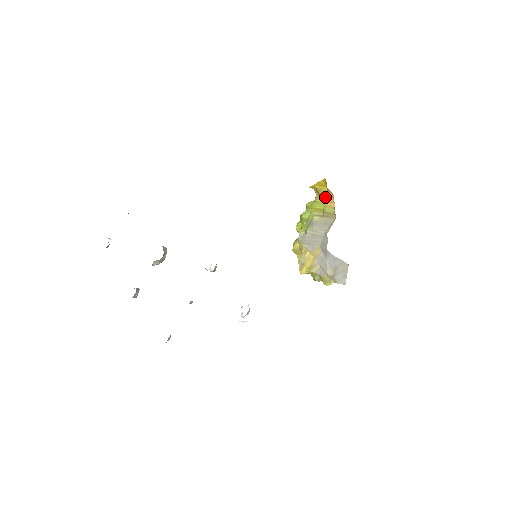
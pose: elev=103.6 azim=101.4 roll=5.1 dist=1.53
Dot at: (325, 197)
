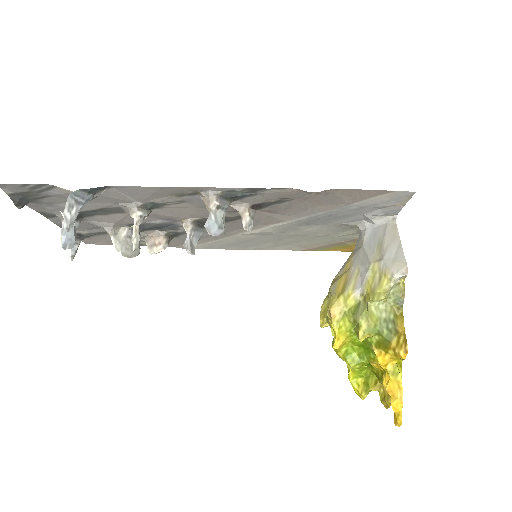
Dot at: occluded
